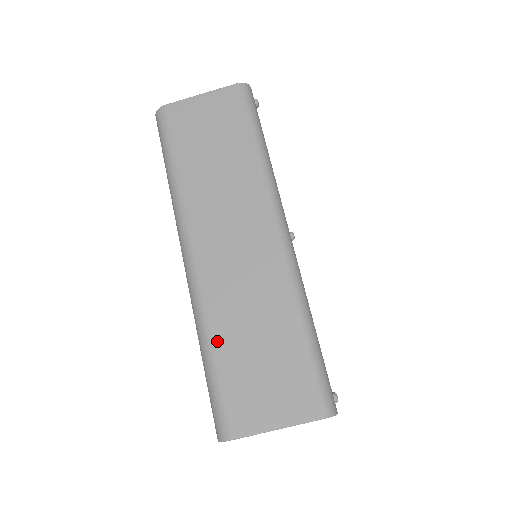
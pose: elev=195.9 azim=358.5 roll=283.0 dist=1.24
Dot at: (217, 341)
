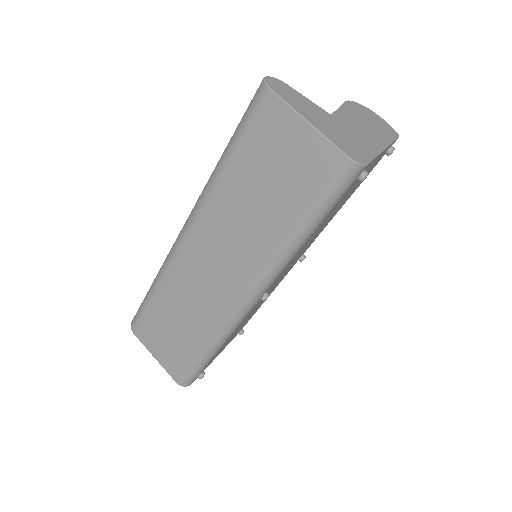
Dot at: (159, 294)
